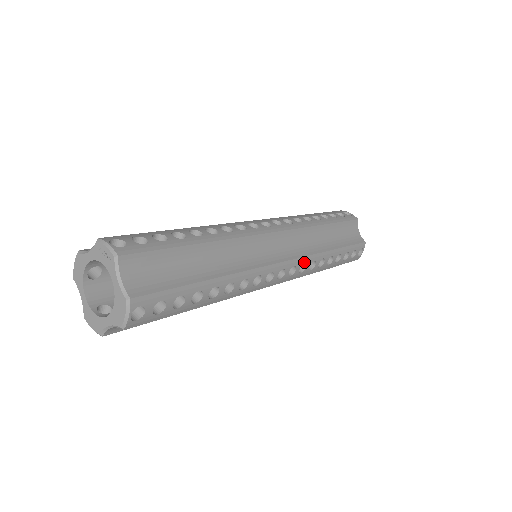
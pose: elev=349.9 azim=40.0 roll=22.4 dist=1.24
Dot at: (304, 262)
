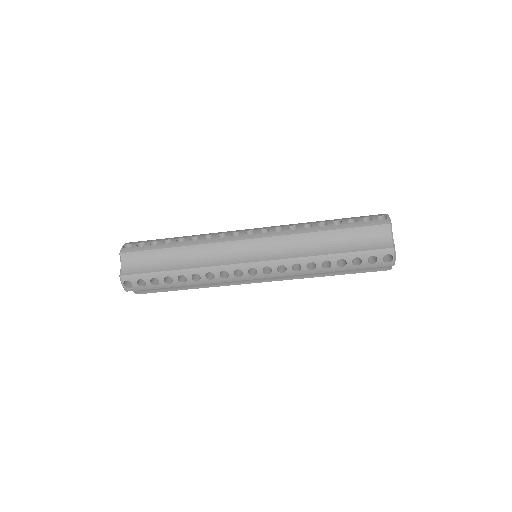
Dot at: (278, 227)
